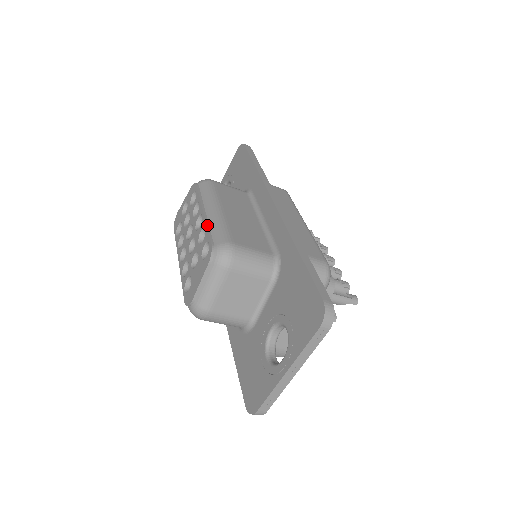
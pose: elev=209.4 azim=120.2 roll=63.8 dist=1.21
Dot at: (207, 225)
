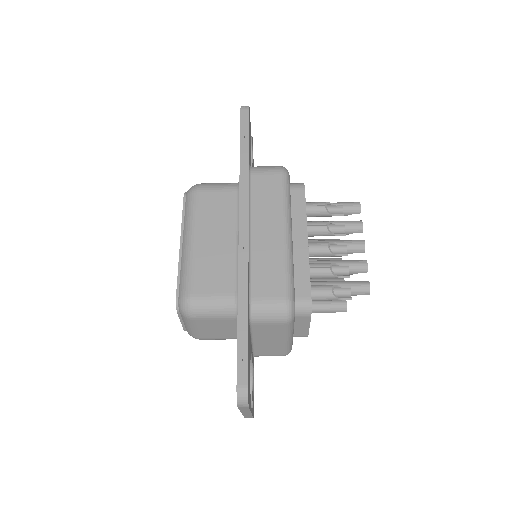
Dot at: (178, 267)
